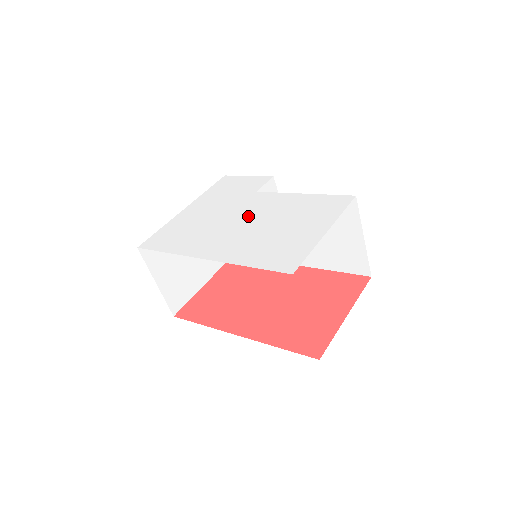
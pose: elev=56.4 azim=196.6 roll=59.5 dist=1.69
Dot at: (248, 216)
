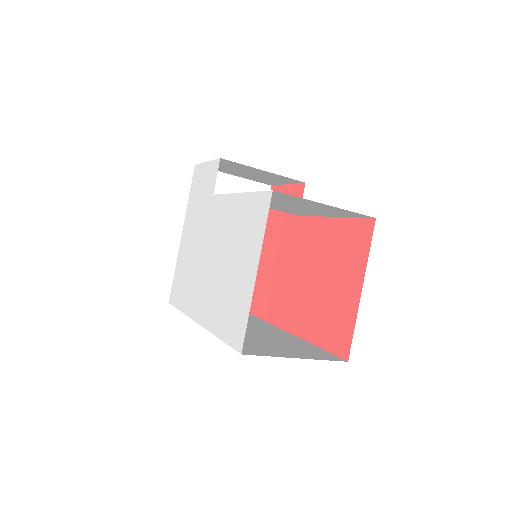
Dot at: (212, 246)
